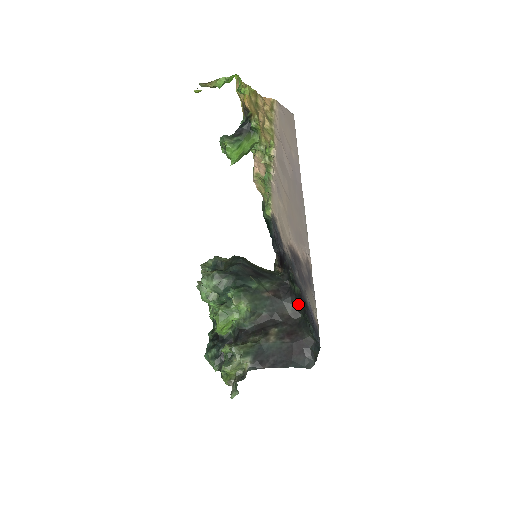
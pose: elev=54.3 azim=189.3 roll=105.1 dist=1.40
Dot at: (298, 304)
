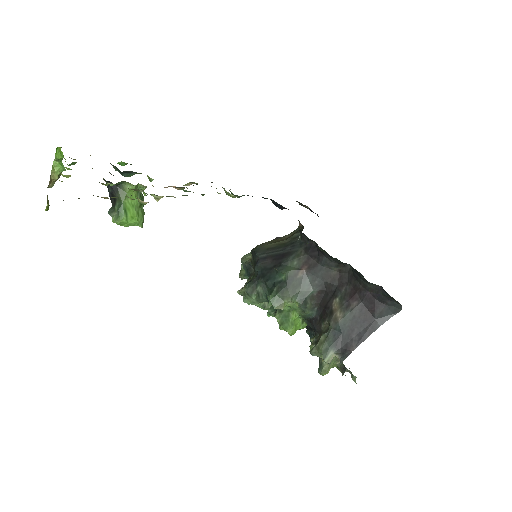
Dot at: (335, 260)
